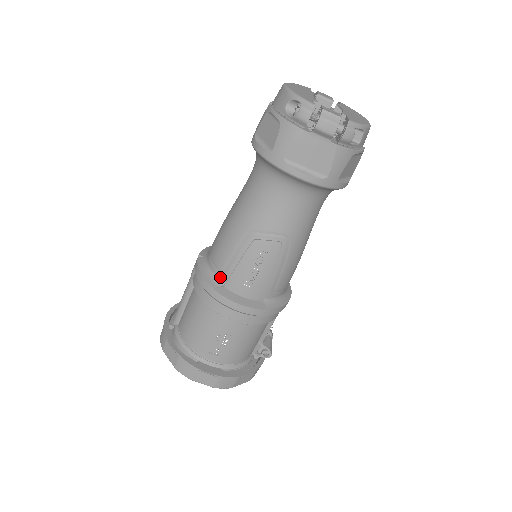
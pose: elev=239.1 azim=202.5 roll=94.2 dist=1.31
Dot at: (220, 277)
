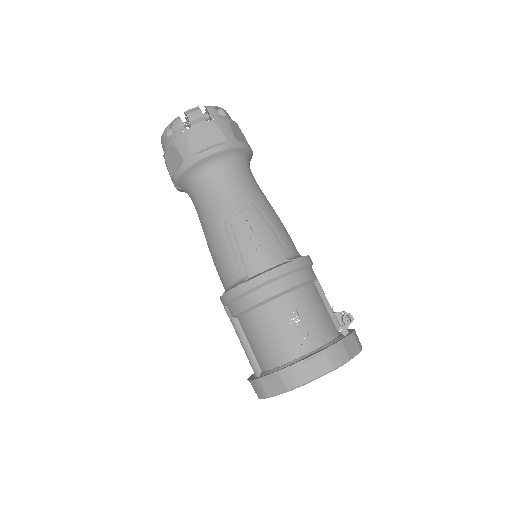
Dot at: (240, 276)
